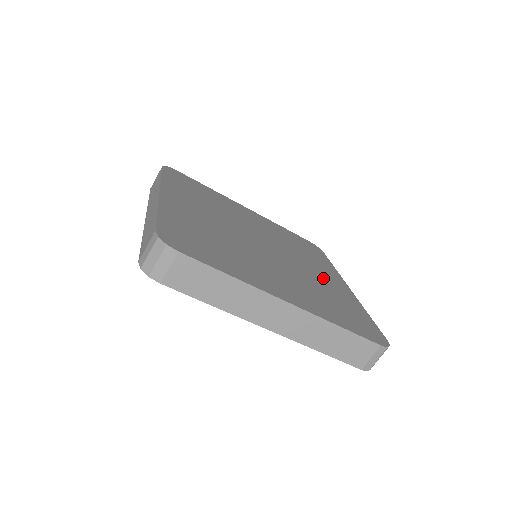
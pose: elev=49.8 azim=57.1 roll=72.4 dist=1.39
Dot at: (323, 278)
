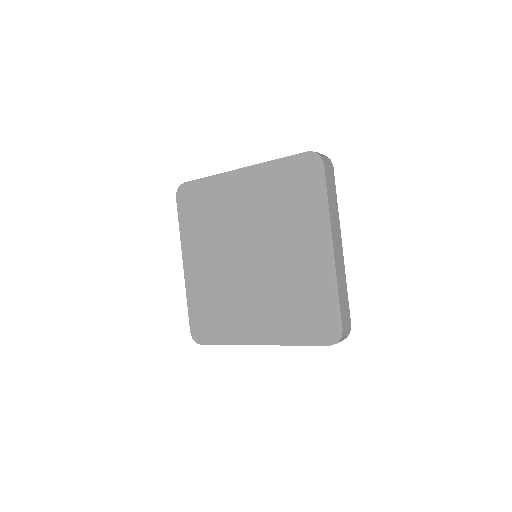
Dot at: occluded
